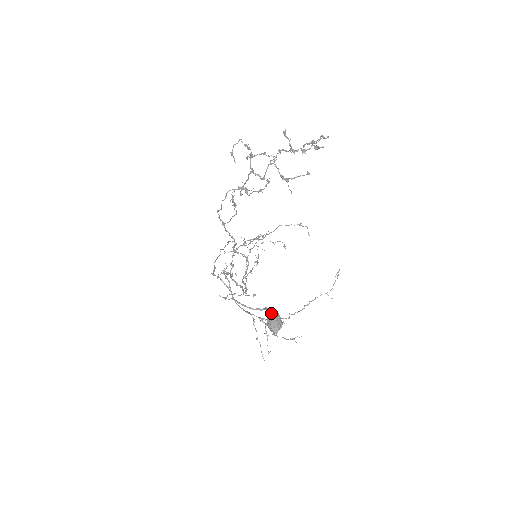
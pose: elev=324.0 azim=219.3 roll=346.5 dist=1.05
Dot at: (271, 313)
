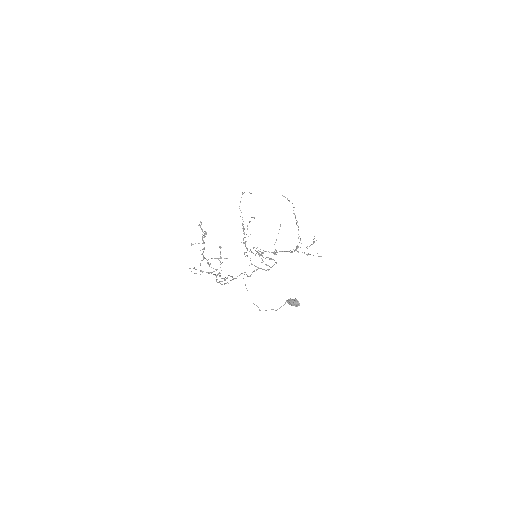
Dot at: (289, 303)
